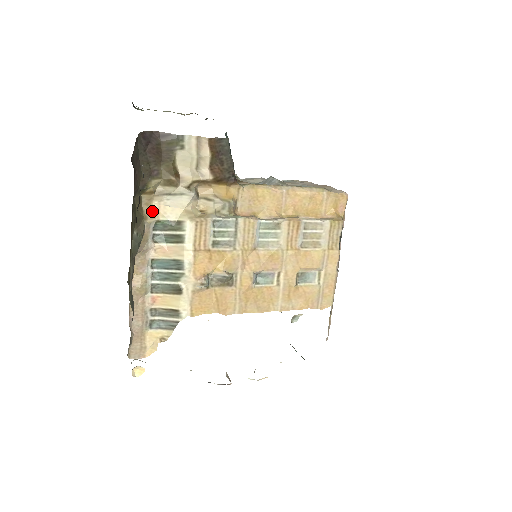
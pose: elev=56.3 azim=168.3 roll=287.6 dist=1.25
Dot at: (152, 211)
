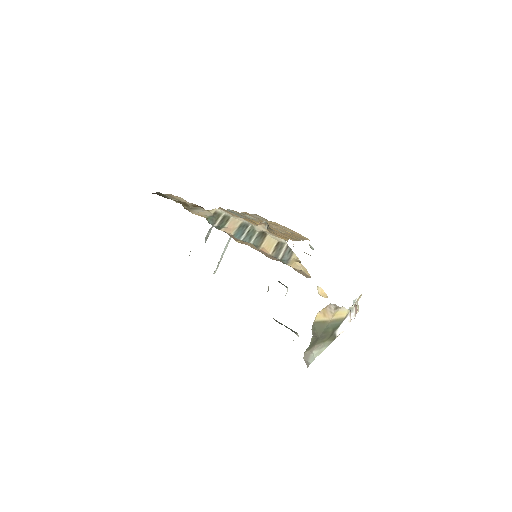
Dot at: occluded
